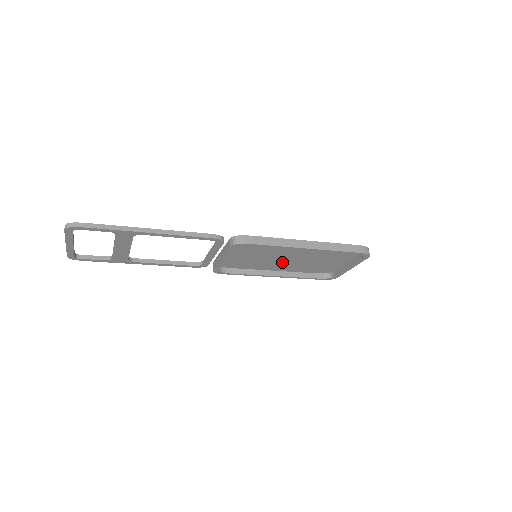
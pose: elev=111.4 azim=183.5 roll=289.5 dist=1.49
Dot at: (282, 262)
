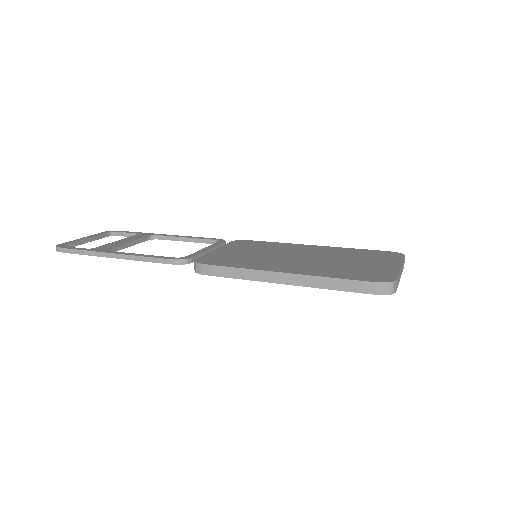
Dot at: occluded
